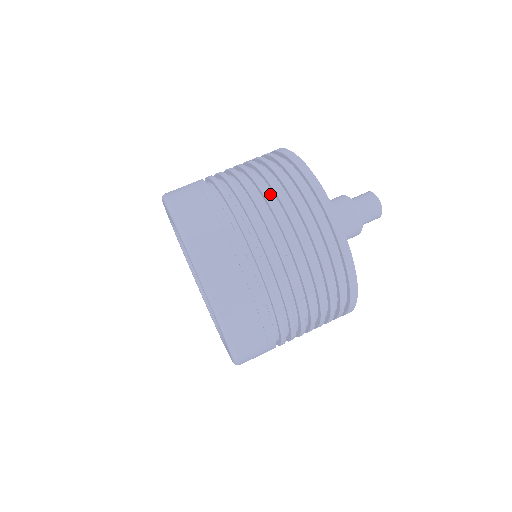
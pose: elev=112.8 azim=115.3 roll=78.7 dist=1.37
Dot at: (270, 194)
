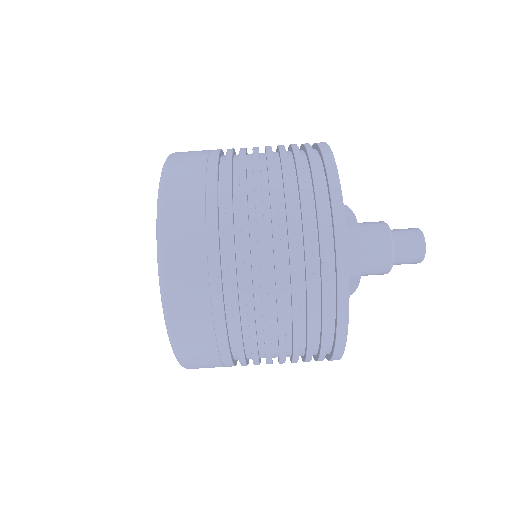
Dot at: (284, 257)
